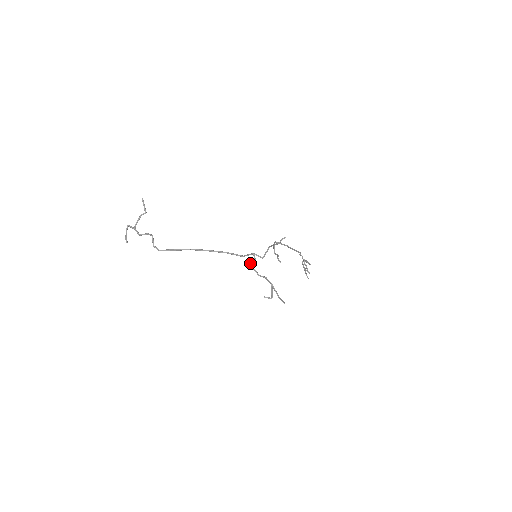
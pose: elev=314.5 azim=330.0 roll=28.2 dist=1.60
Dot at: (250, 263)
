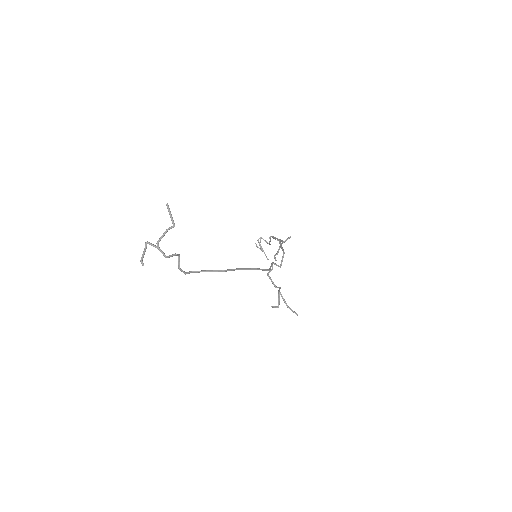
Dot at: (268, 274)
